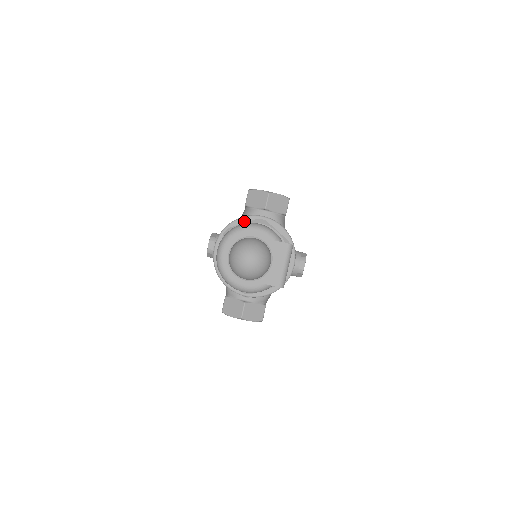
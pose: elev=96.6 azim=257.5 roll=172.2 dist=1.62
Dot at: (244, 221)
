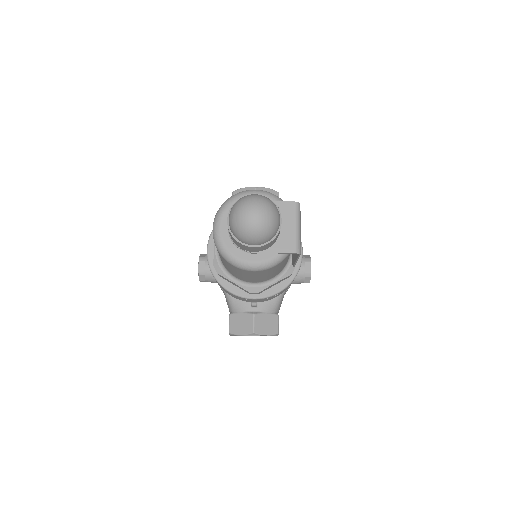
Dot at: occluded
